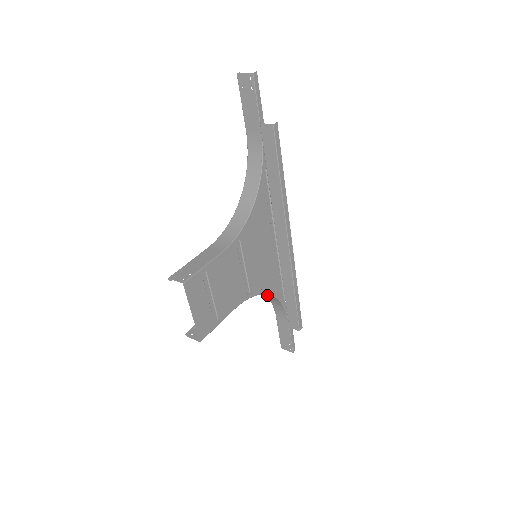
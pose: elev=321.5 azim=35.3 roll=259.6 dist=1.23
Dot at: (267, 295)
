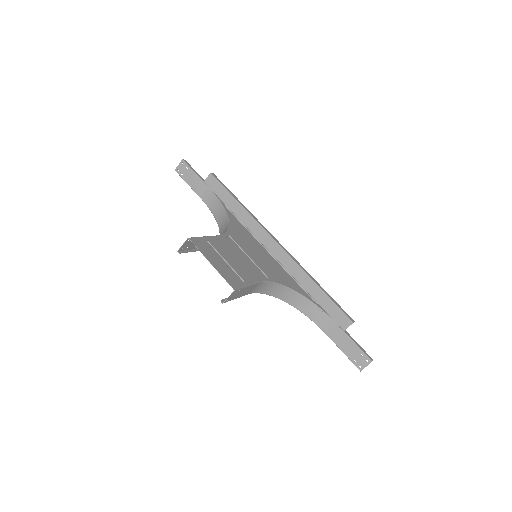
Dot at: (297, 304)
